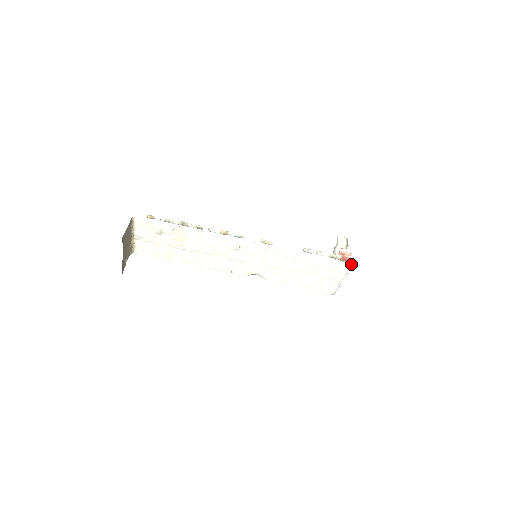
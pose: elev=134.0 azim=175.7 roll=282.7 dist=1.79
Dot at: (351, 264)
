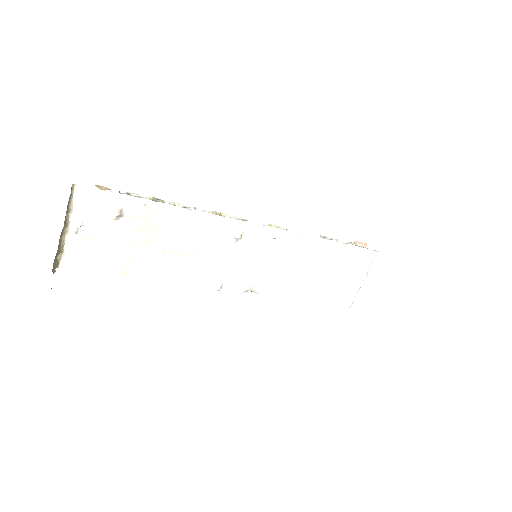
Dot at: (376, 252)
